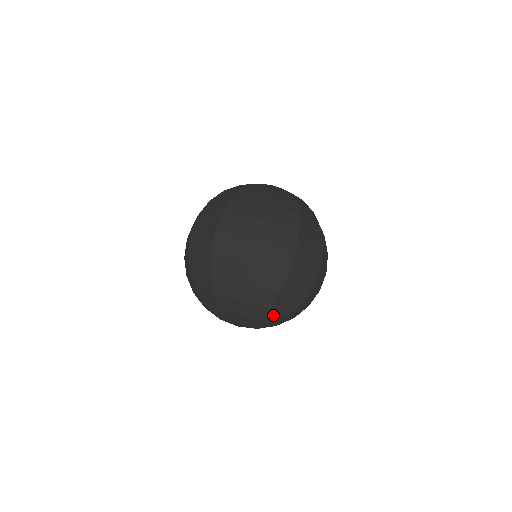
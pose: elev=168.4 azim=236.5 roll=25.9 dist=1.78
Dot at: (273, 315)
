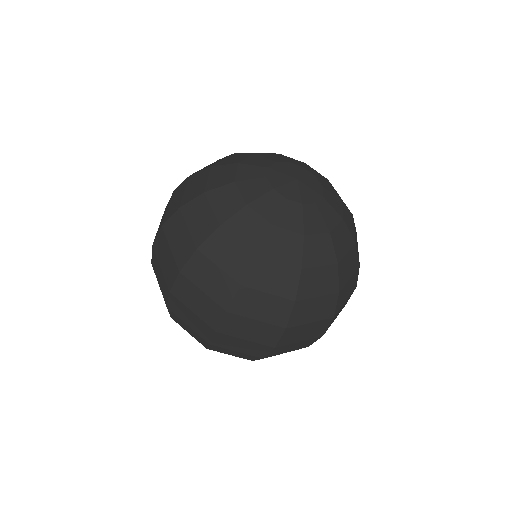
Dot at: occluded
